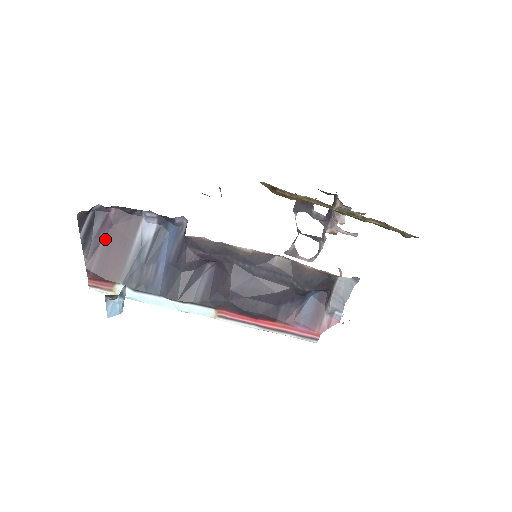
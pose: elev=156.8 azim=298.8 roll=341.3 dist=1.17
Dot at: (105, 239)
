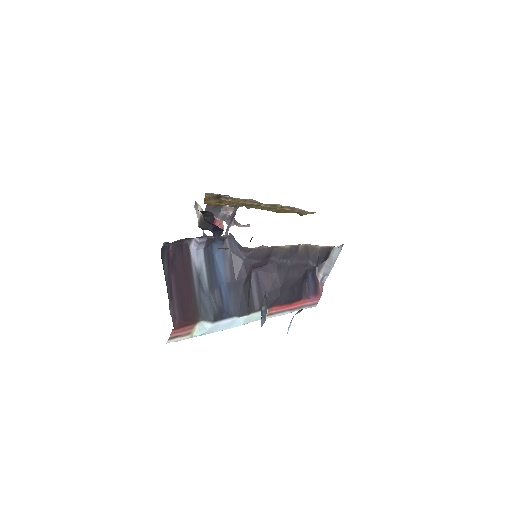
Dot at: (173, 280)
